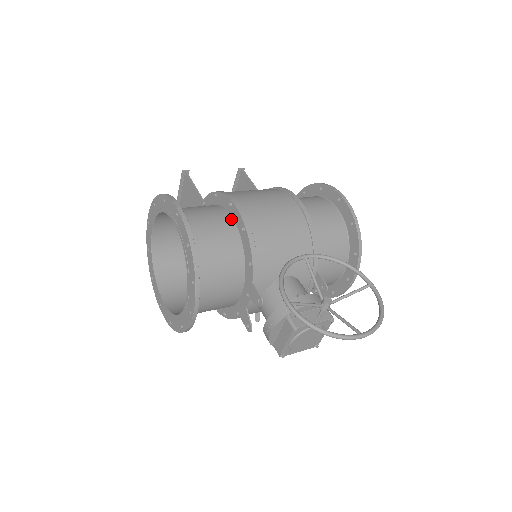
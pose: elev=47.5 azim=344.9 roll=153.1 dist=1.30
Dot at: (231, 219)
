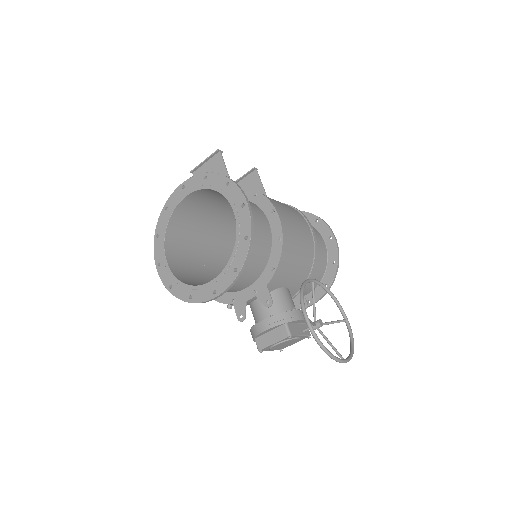
Dot at: (268, 224)
